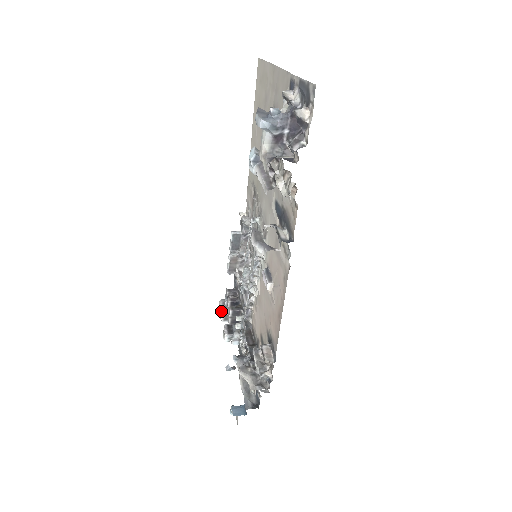
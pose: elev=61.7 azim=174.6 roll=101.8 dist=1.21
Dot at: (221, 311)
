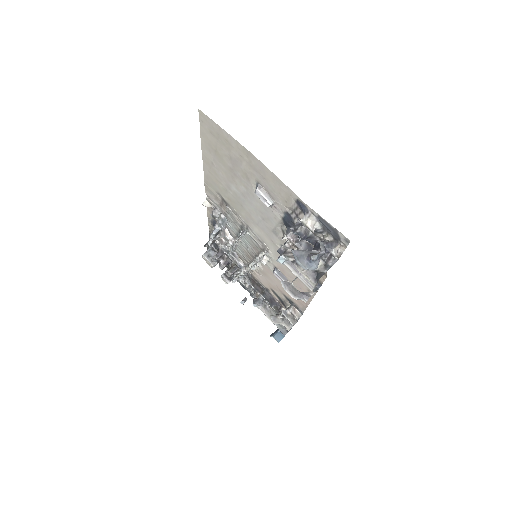
Dot at: (211, 265)
